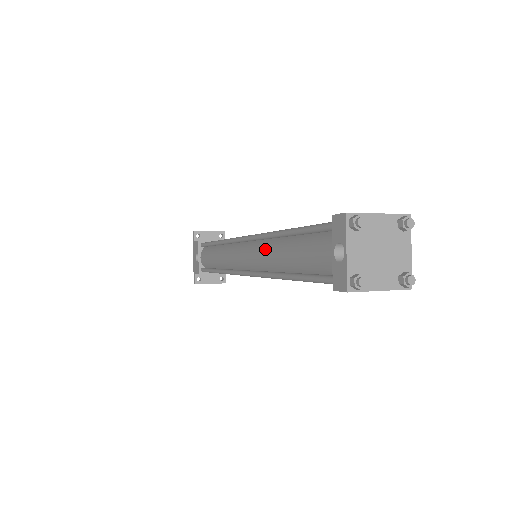
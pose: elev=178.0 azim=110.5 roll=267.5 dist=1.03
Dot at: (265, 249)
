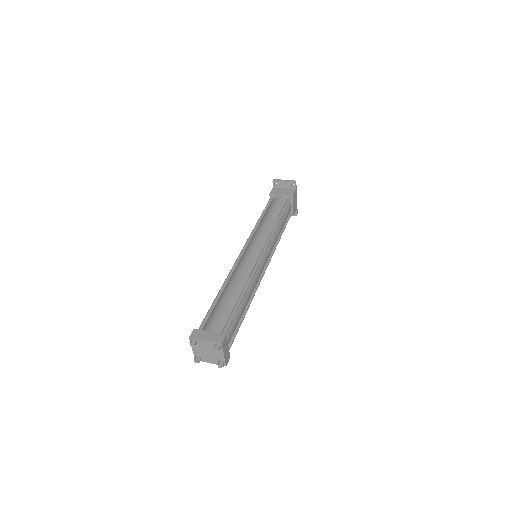
Dot at: occluded
